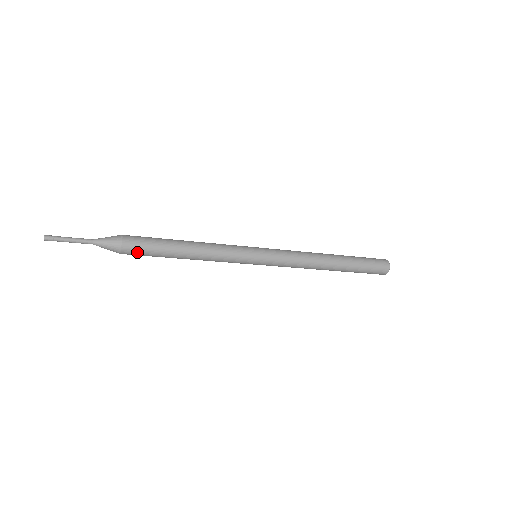
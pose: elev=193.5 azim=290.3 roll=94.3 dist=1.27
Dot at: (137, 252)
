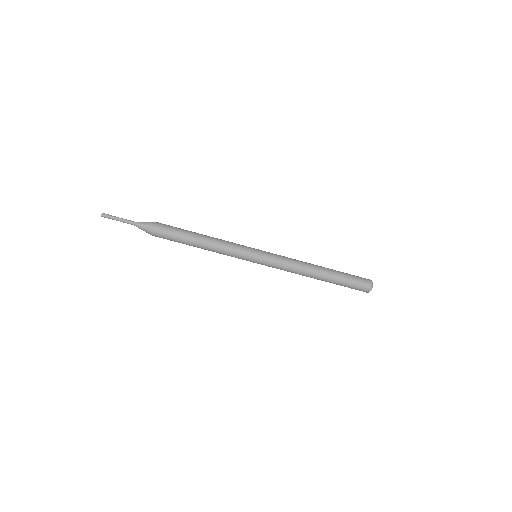
Dot at: (164, 233)
